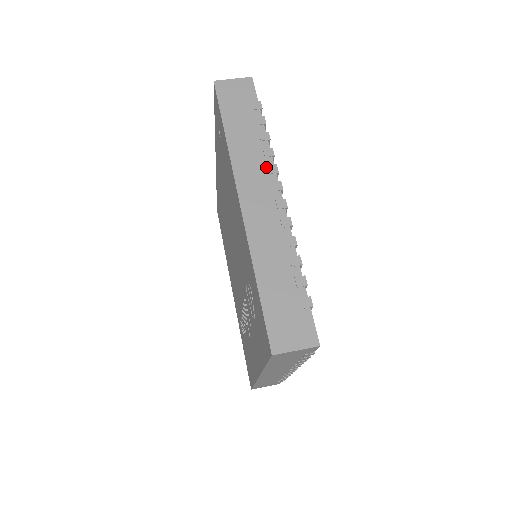
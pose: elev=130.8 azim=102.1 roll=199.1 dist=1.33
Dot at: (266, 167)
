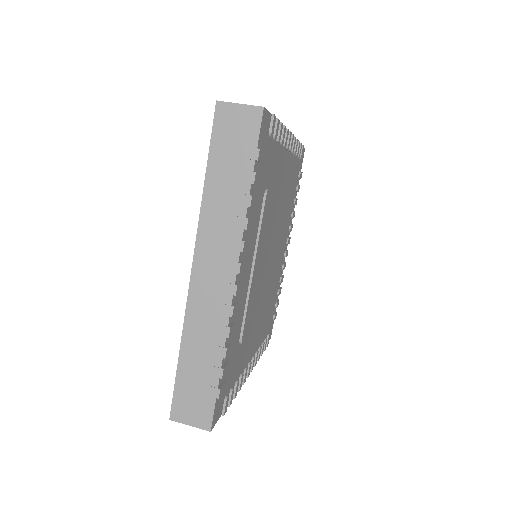
Dot at: occluded
